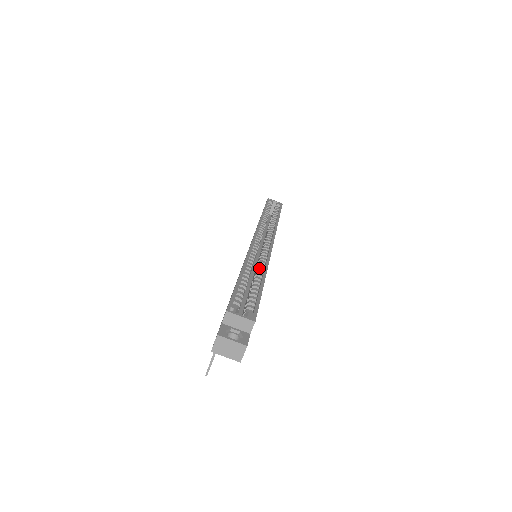
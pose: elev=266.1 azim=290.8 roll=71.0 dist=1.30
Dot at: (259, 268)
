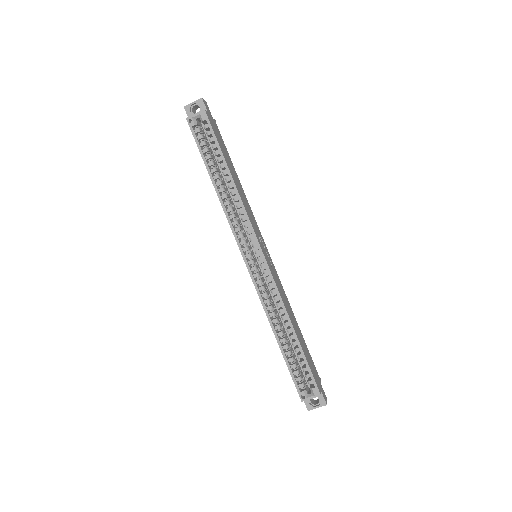
Dot at: occluded
